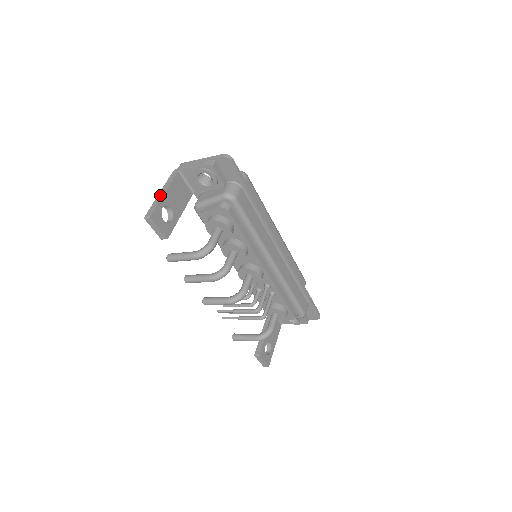
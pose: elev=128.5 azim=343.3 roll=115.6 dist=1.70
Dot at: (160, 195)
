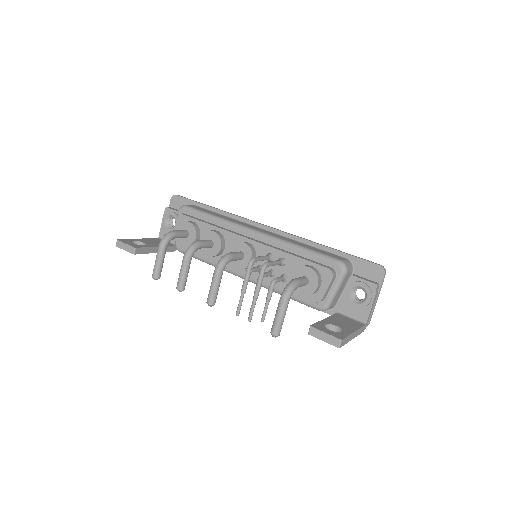
Dot at: occluded
